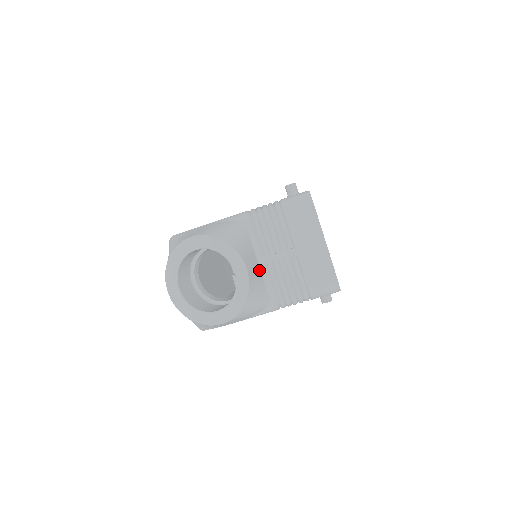
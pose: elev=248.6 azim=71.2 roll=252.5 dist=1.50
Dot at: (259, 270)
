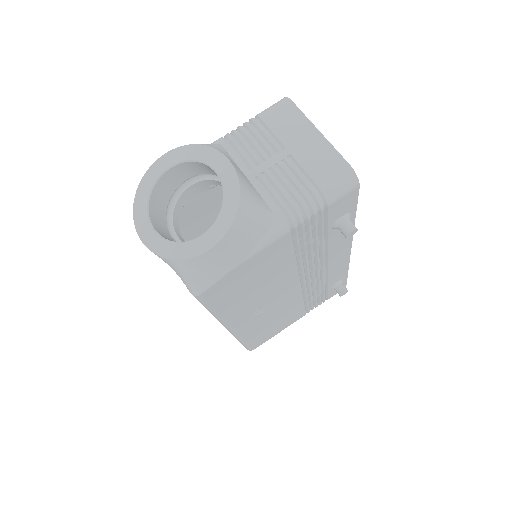
Dot at: (250, 183)
